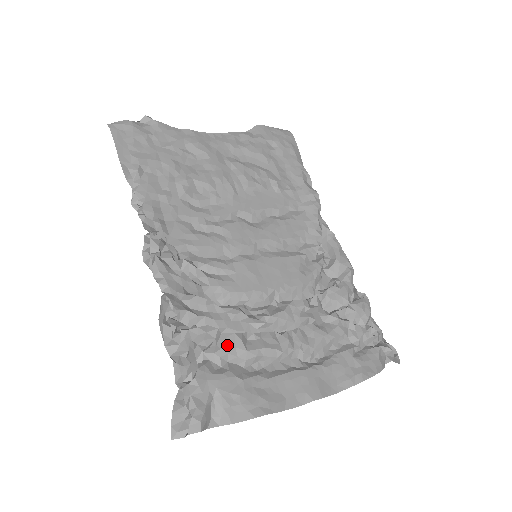
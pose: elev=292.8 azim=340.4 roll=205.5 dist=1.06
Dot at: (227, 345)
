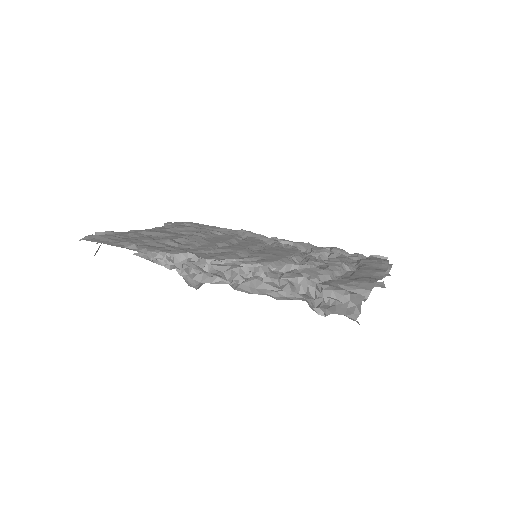
Dot at: (311, 273)
